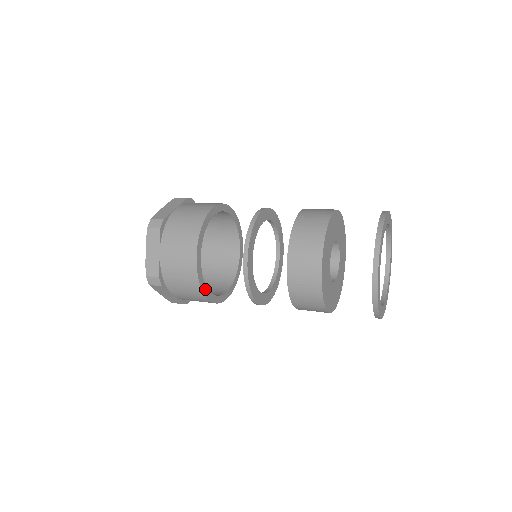
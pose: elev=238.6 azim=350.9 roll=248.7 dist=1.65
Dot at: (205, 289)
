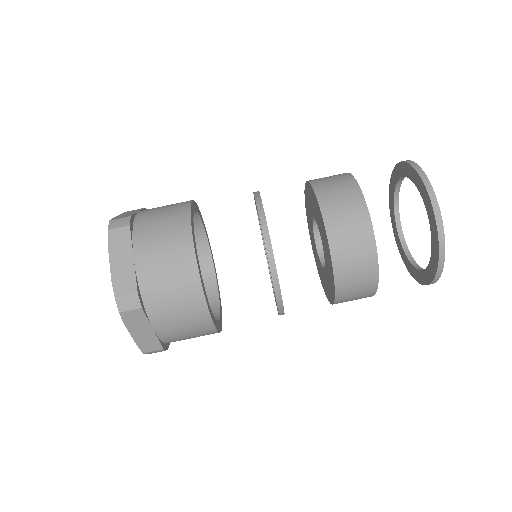
Dot at: (219, 325)
